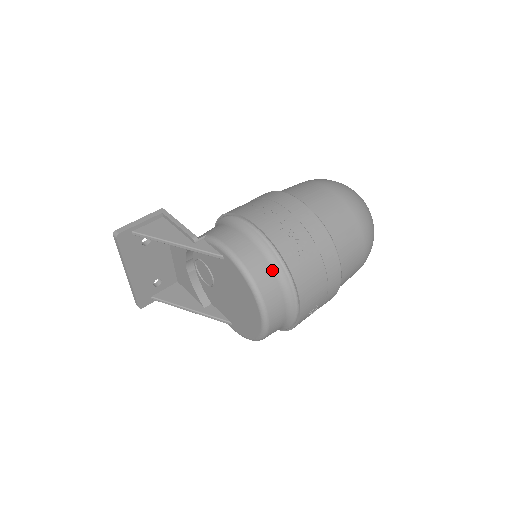
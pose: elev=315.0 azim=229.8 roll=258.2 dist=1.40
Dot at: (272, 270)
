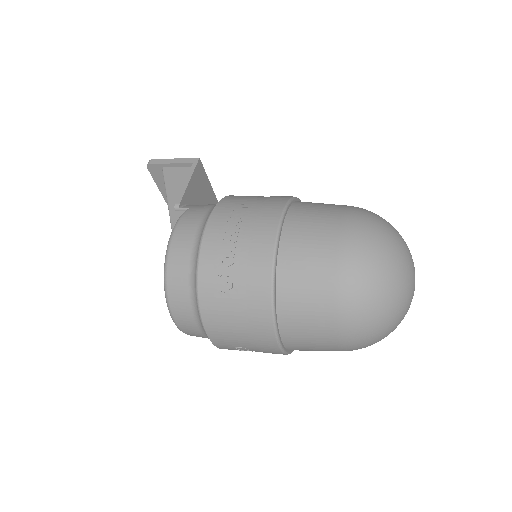
Dot at: (189, 283)
